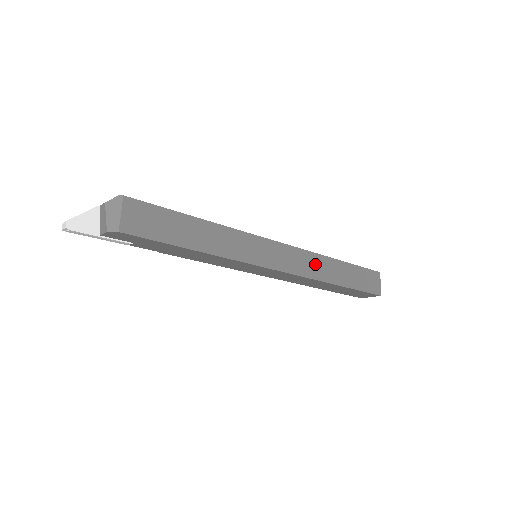
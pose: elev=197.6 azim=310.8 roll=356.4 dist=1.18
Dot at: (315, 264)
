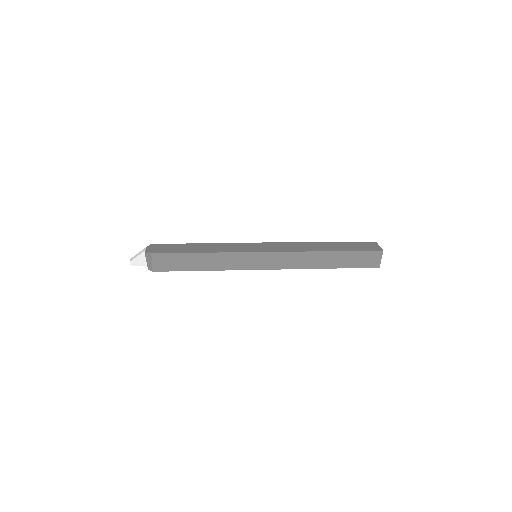
Dot at: (305, 259)
